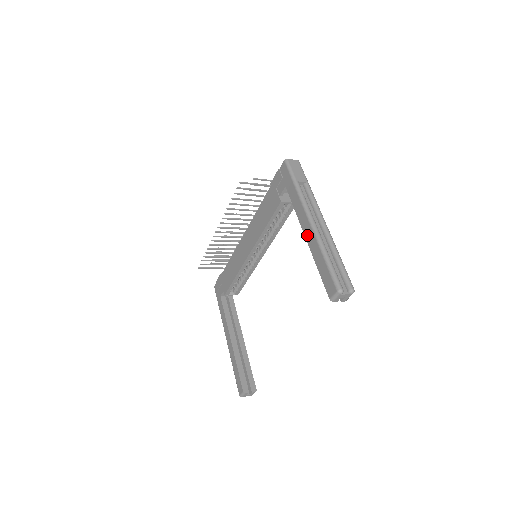
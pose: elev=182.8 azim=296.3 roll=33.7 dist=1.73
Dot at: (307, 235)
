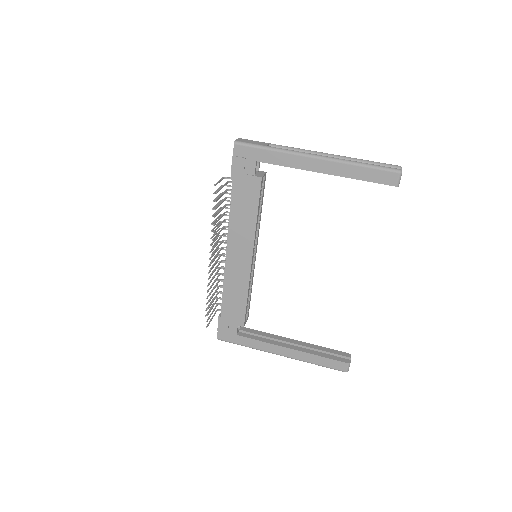
Dot at: (325, 170)
